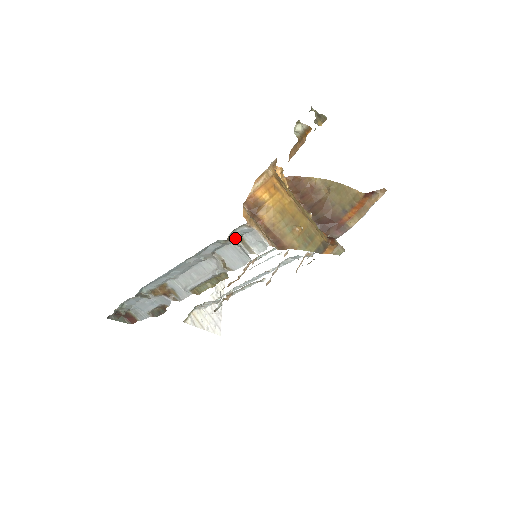
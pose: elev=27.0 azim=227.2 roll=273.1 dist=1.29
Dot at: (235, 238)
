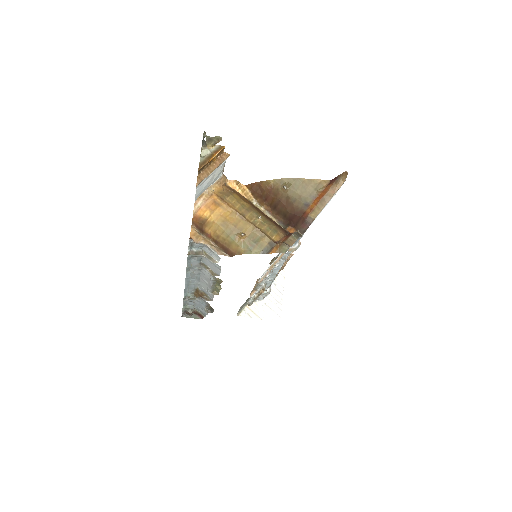
Dot at: (196, 252)
